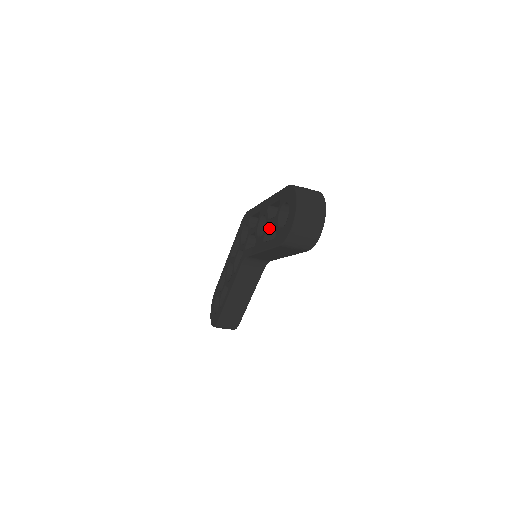
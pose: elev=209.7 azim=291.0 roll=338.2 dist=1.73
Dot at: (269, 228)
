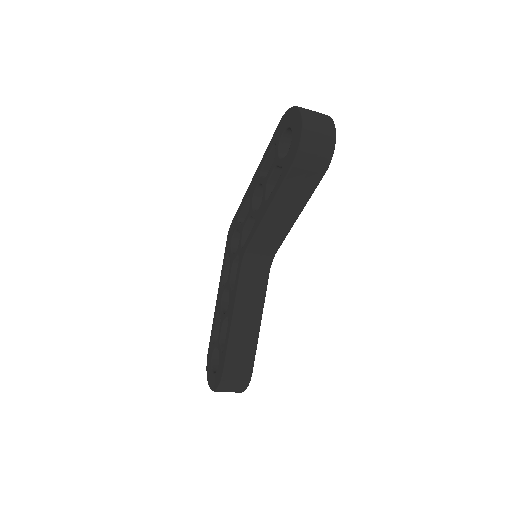
Dot at: (268, 185)
